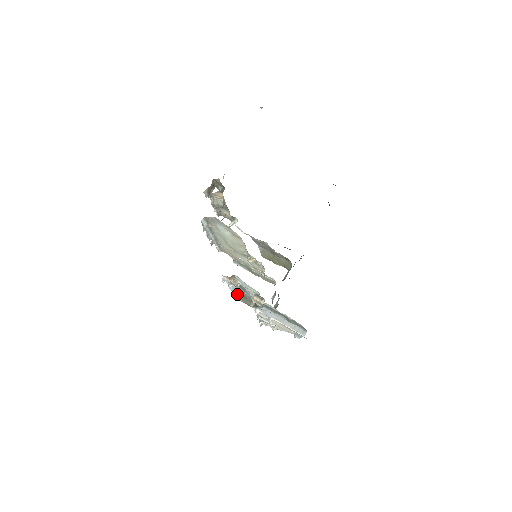
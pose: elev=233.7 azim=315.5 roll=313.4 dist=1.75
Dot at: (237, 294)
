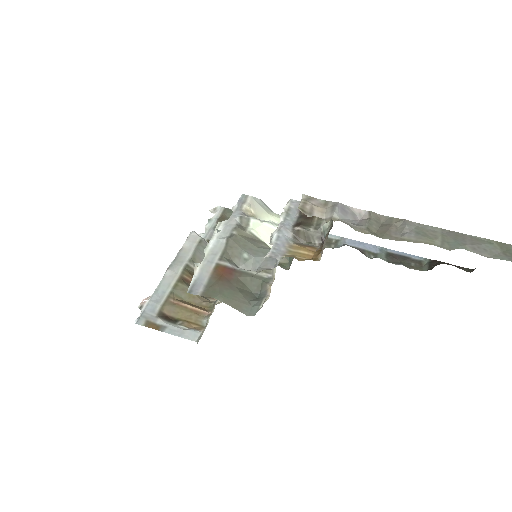
Dot at: (192, 240)
